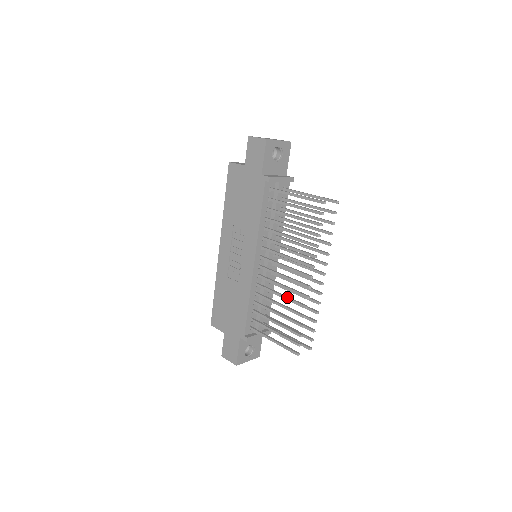
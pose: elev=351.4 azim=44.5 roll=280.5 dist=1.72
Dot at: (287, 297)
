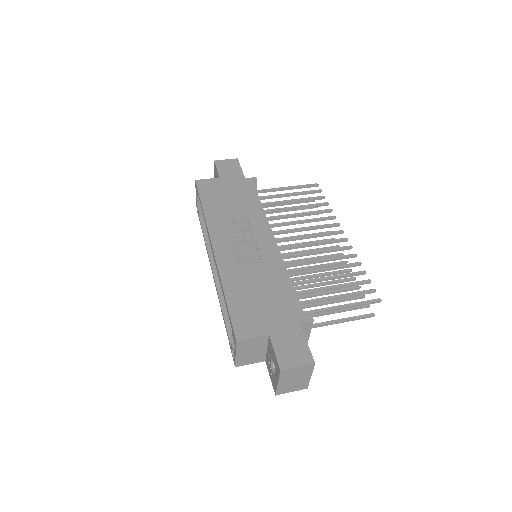
Dot at: (329, 257)
